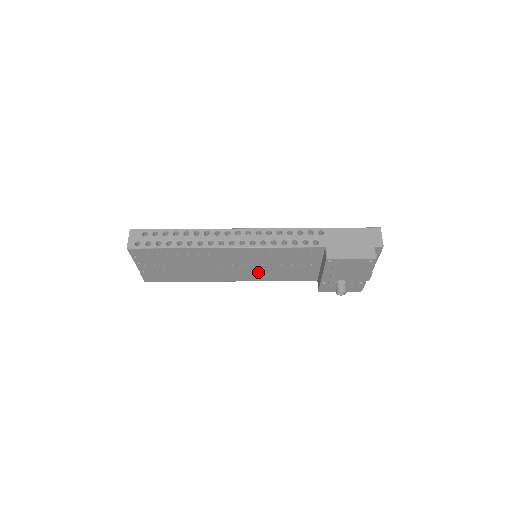
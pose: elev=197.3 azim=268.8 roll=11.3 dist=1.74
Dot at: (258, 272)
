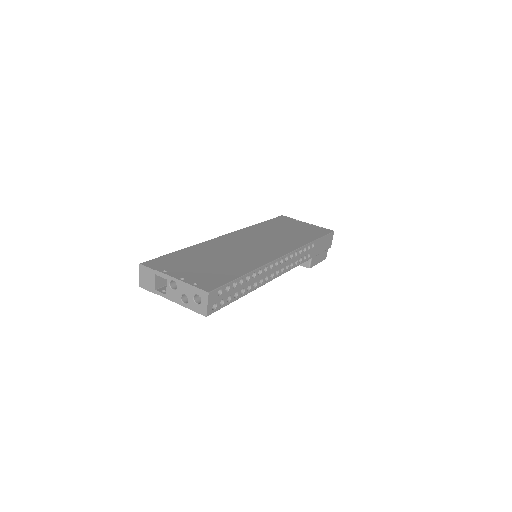
Dot at: occluded
